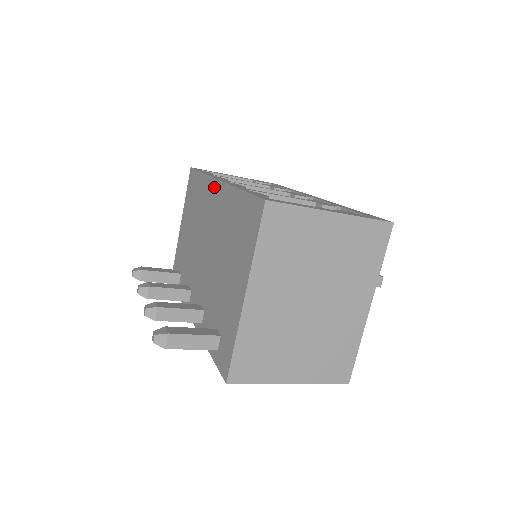
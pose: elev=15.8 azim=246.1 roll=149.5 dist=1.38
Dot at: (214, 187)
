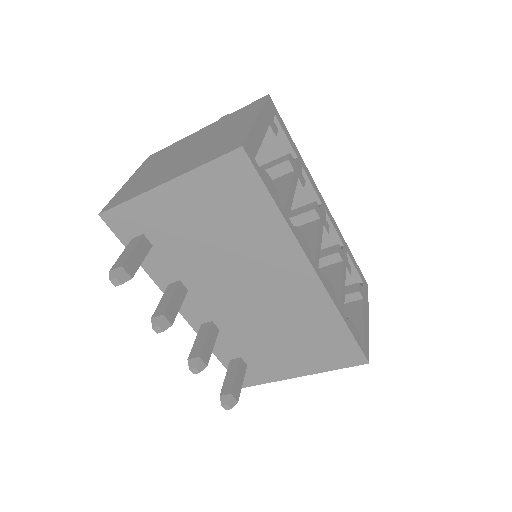
Dot at: (302, 267)
